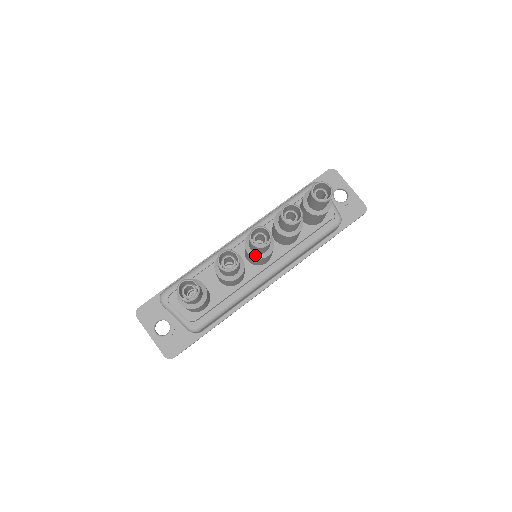
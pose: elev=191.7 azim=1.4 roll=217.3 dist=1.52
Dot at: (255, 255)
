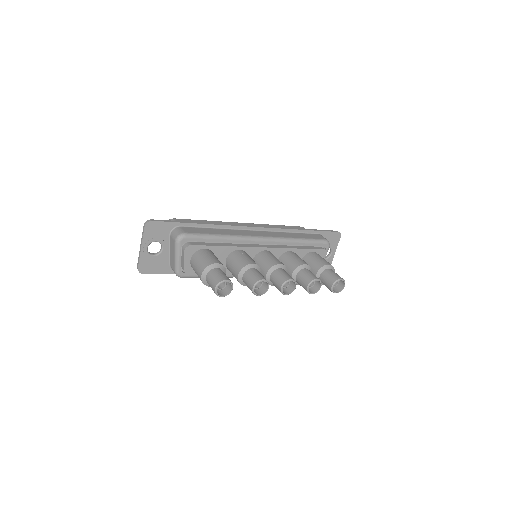
Dot at: (268, 280)
